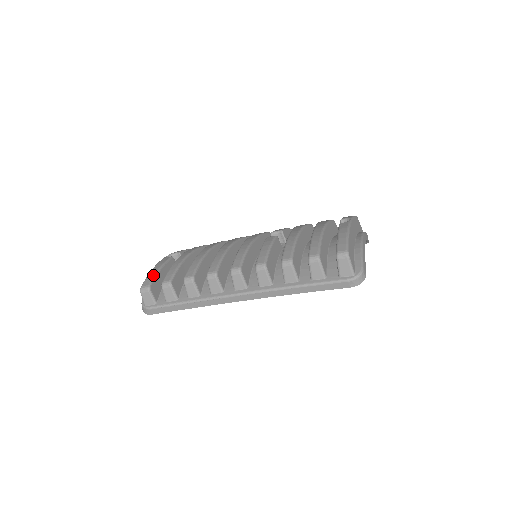
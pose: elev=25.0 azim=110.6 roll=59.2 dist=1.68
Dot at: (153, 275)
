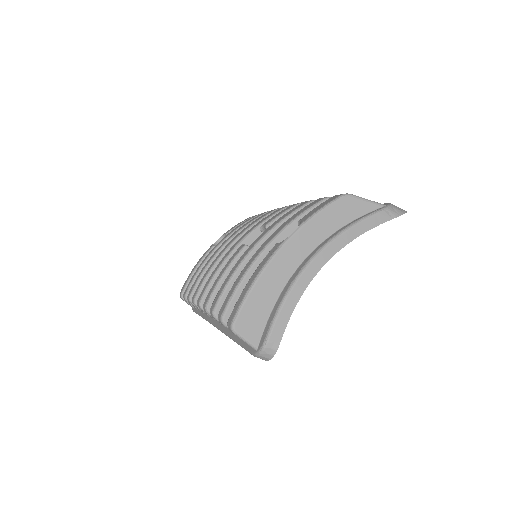
Dot at: (187, 279)
